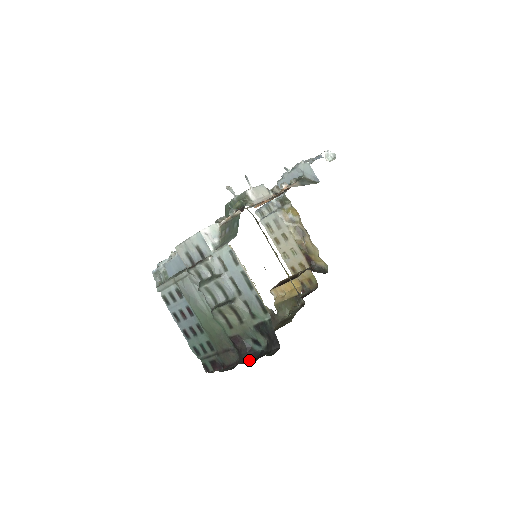
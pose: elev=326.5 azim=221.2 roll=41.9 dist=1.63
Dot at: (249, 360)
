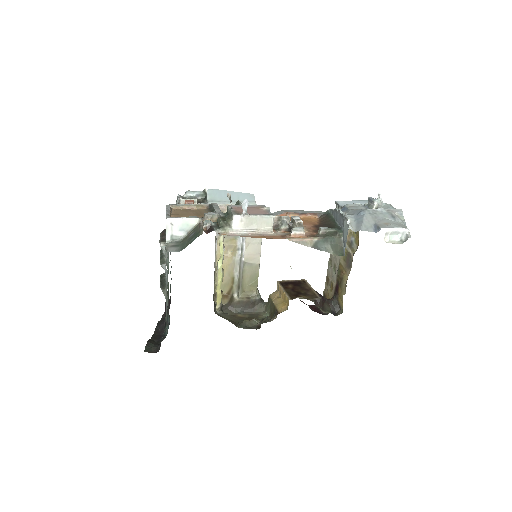
Dot at: (159, 330)
